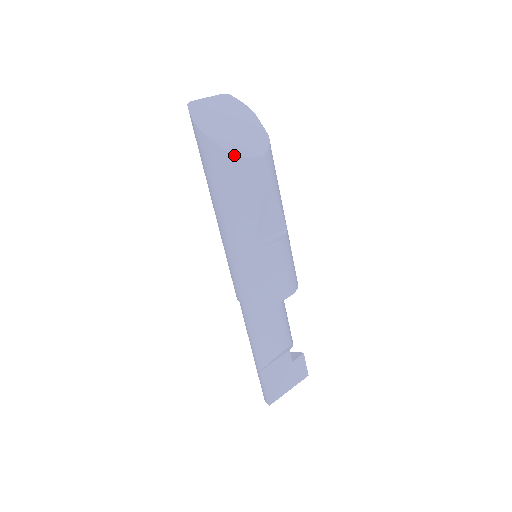
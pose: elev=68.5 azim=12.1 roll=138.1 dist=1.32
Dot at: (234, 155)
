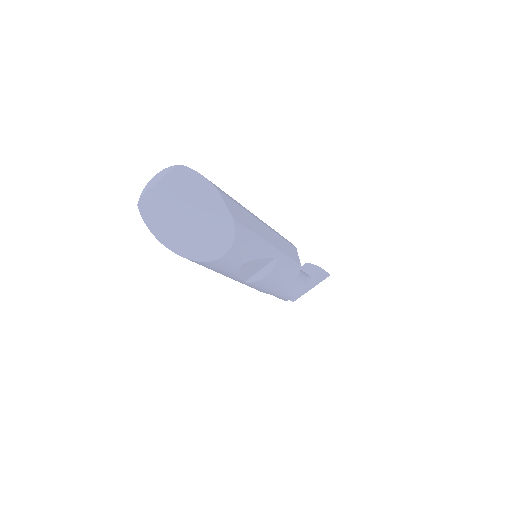
Dot at: (197, 261)
